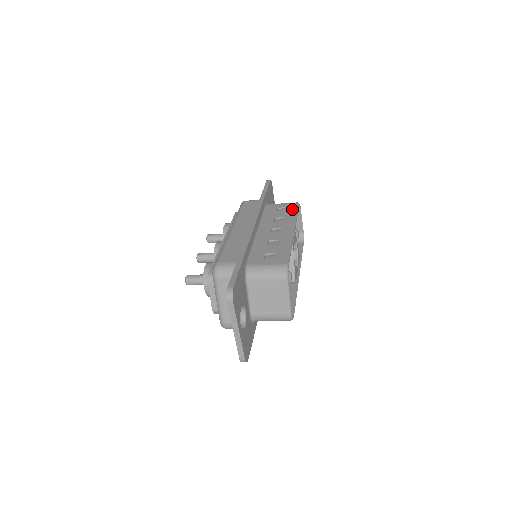
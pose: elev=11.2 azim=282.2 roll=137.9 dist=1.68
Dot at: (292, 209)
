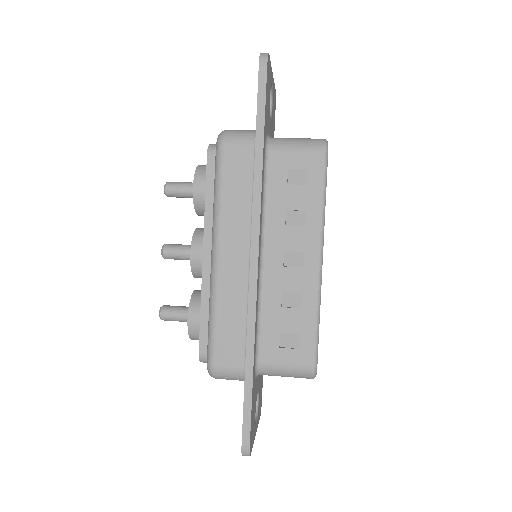
Dot at: (316, 181)
